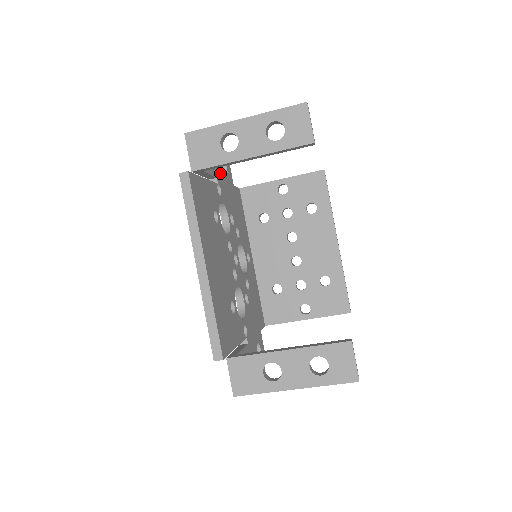
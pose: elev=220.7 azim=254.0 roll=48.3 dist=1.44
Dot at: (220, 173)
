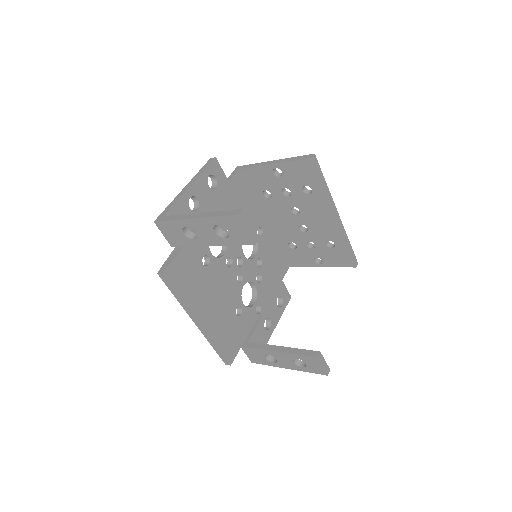
Dot at: (206, 202)
